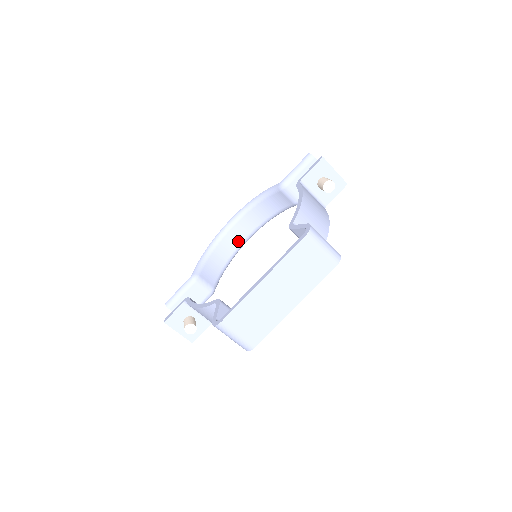
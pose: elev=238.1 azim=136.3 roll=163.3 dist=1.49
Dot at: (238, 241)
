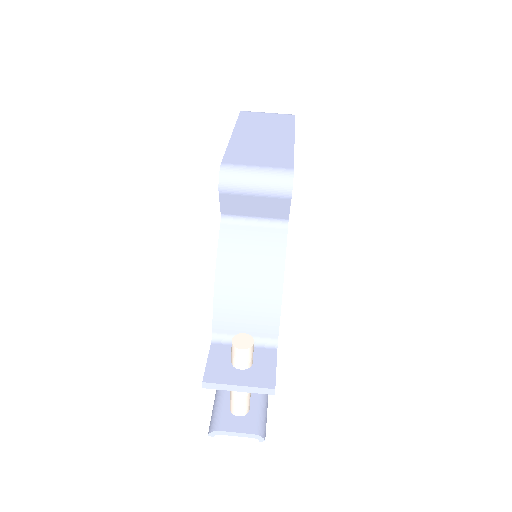
Dot at: occluded
